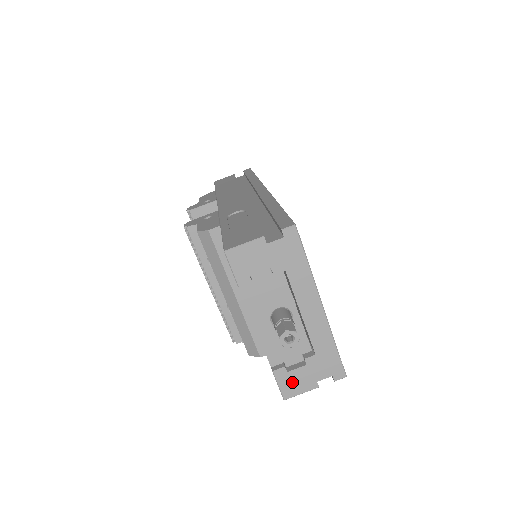
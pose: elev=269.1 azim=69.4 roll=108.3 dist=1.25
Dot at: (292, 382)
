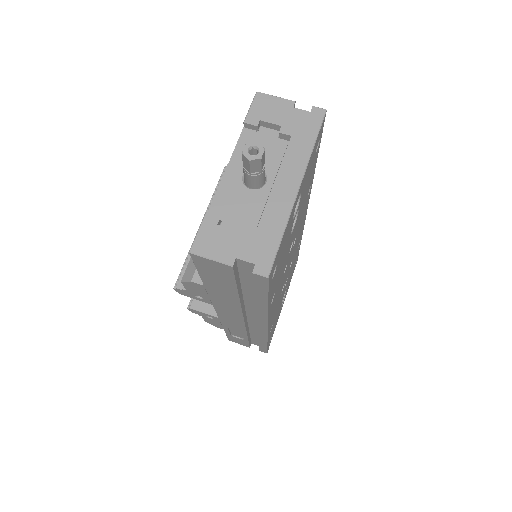
Dot at: (213, 239)
